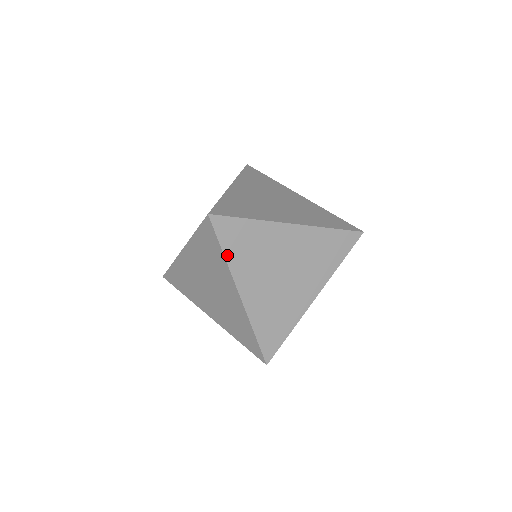
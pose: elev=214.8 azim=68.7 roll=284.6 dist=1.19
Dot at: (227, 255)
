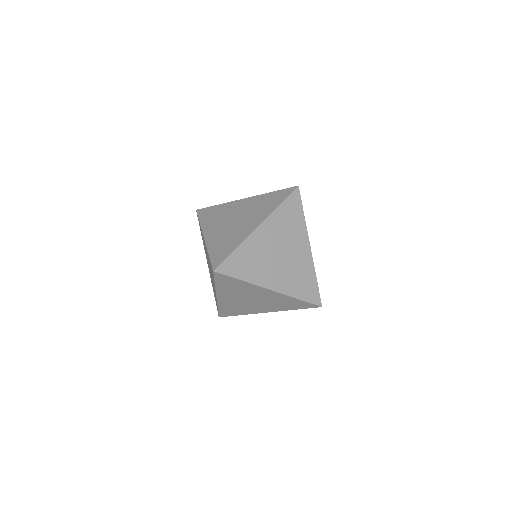
Dot at: (201, 222)
